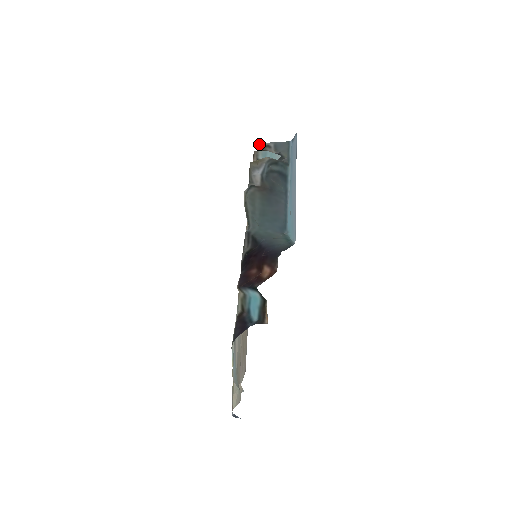
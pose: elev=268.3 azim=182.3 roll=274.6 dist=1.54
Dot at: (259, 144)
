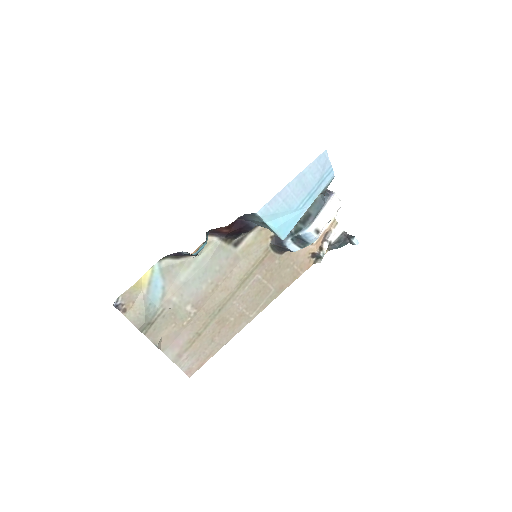
Dot at: occluded
